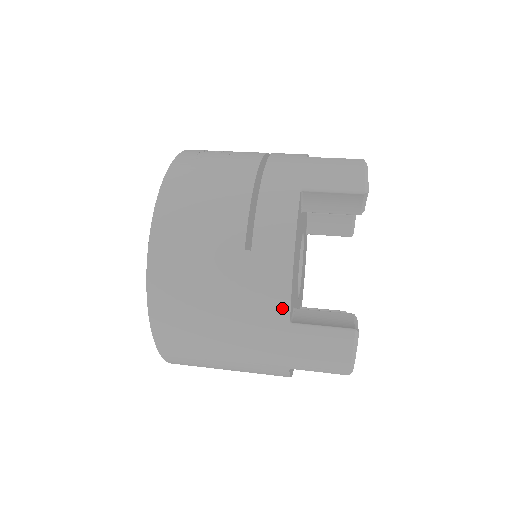
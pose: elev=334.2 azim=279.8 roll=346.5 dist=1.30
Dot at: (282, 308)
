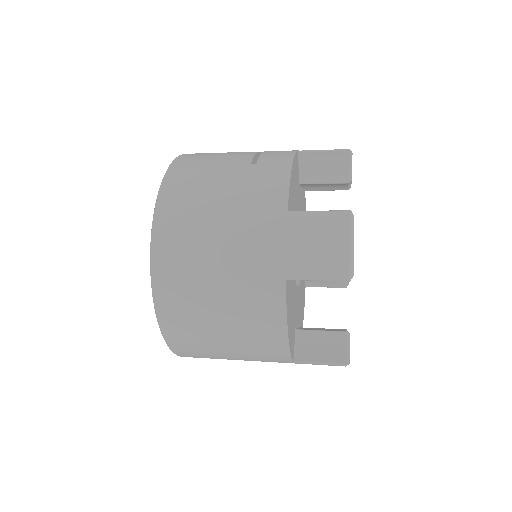
Dot at: (281, 197)
